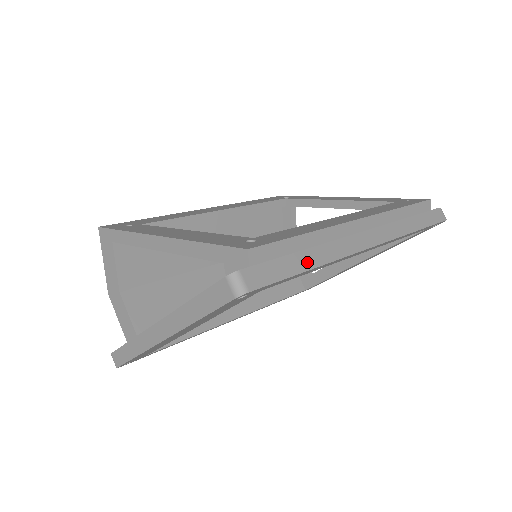
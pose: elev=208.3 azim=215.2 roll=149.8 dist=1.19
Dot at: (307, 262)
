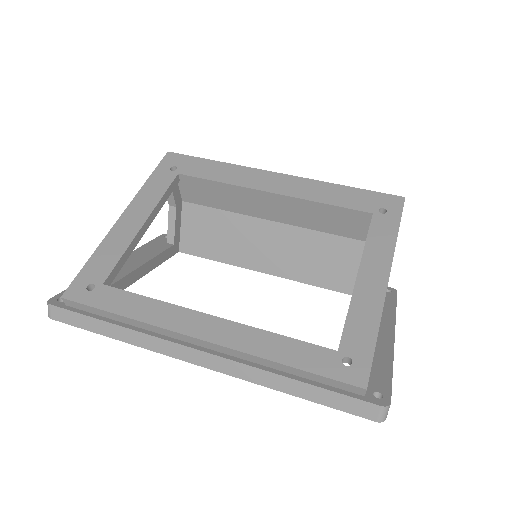
Dot at: (109, 331)
